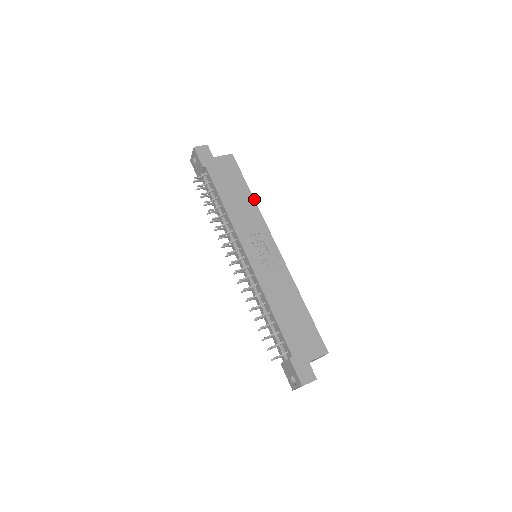
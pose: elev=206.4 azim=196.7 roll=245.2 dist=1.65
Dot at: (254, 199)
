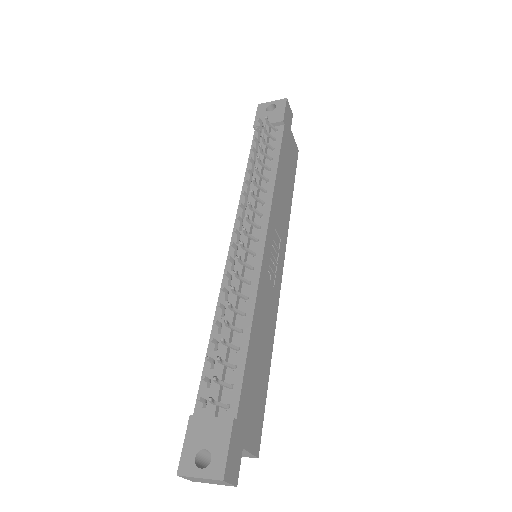
Dot at: occluded
